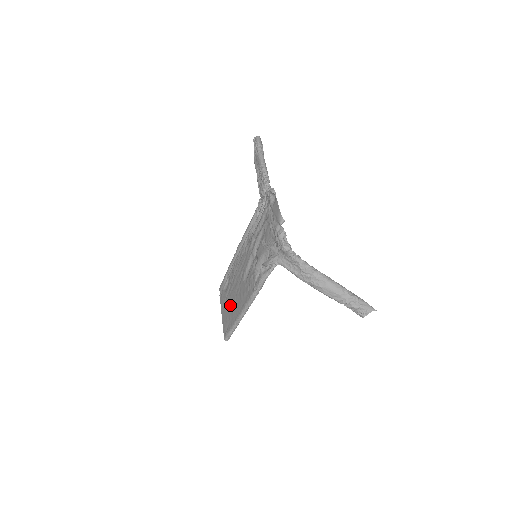
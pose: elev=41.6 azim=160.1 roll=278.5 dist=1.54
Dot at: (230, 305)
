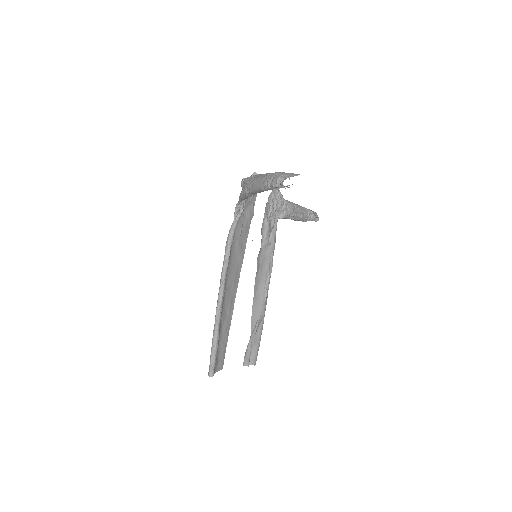
Dot at: occluded
